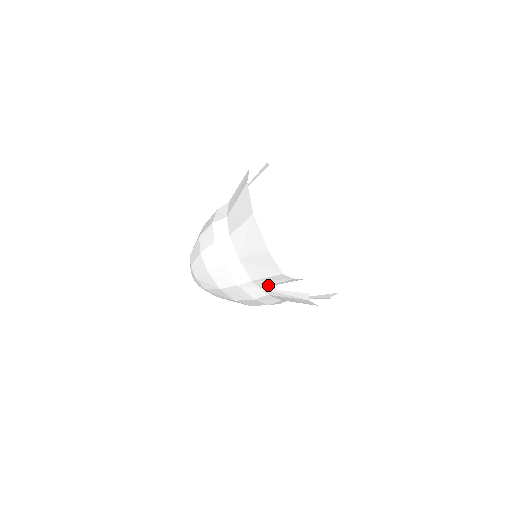
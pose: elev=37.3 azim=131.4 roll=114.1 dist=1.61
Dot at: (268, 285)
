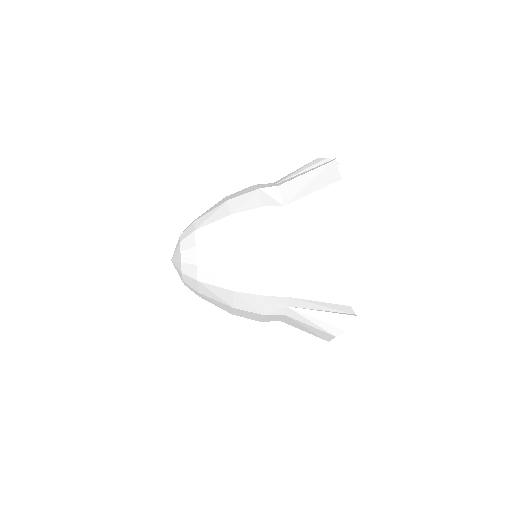
Dot at: (304, 307)
